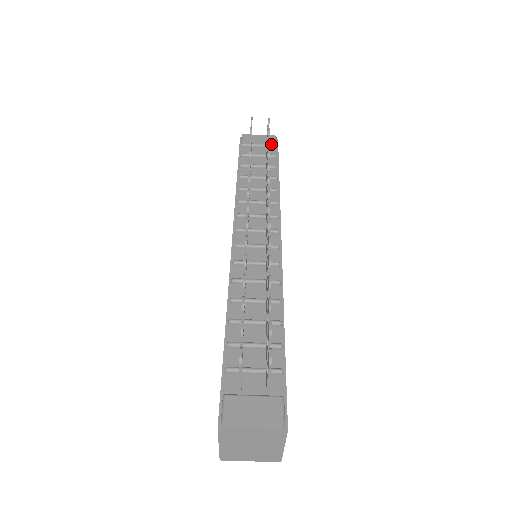
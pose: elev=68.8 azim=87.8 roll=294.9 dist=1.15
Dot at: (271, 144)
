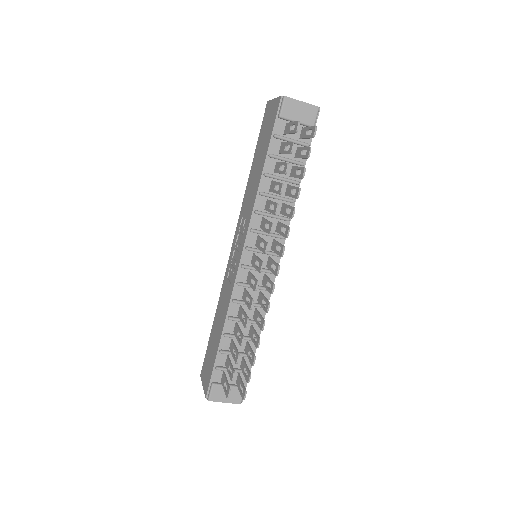
Dot at: (310, 124)
